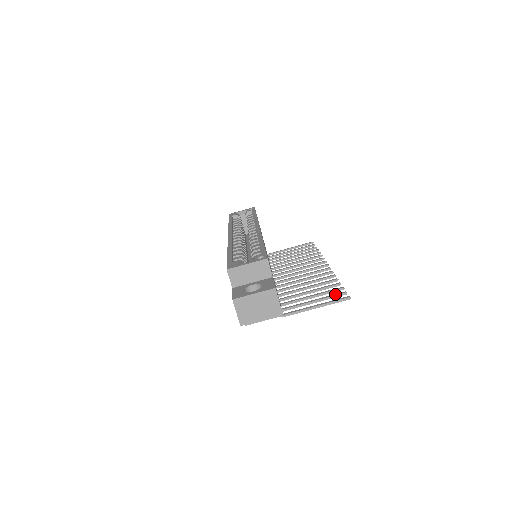
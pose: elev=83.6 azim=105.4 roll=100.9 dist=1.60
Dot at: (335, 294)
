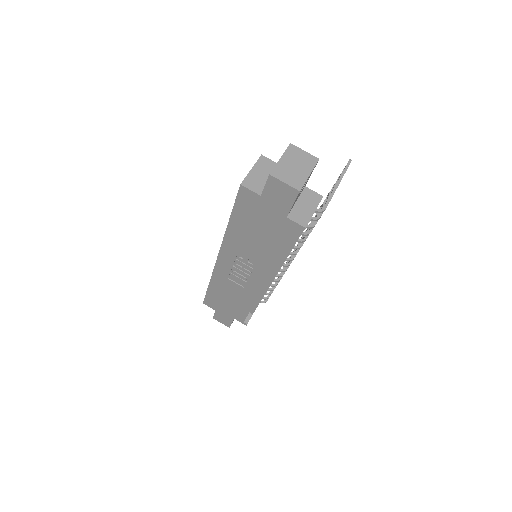
Dot at: (339, 176)
